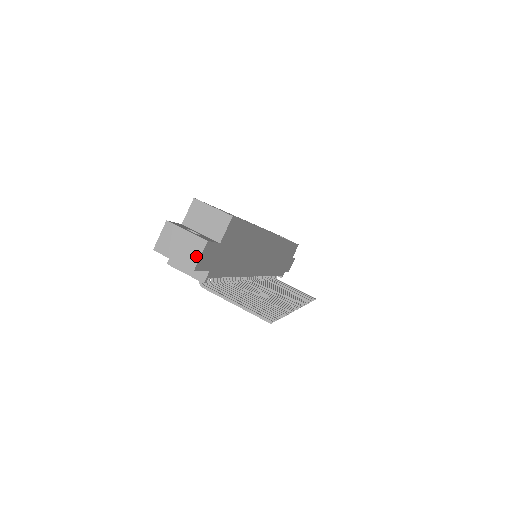
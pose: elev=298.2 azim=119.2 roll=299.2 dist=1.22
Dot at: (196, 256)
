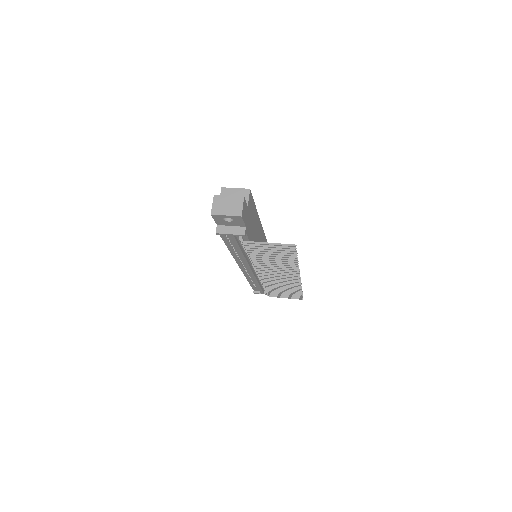
Dot at: (240, 208)
